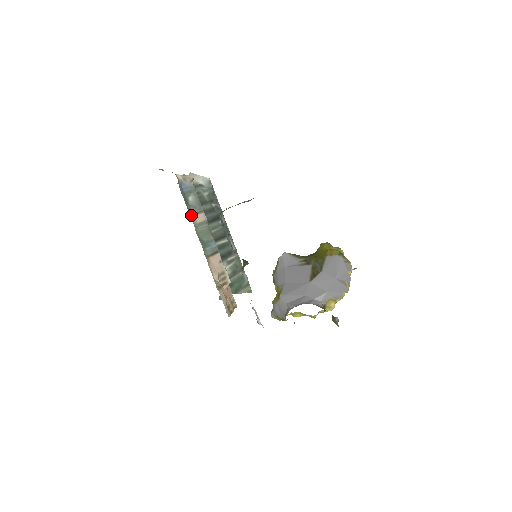
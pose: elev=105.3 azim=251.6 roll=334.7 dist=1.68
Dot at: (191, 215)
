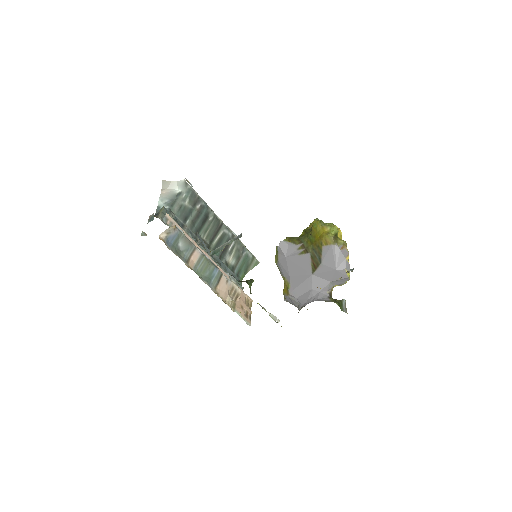
Dot at: (187, 263)
